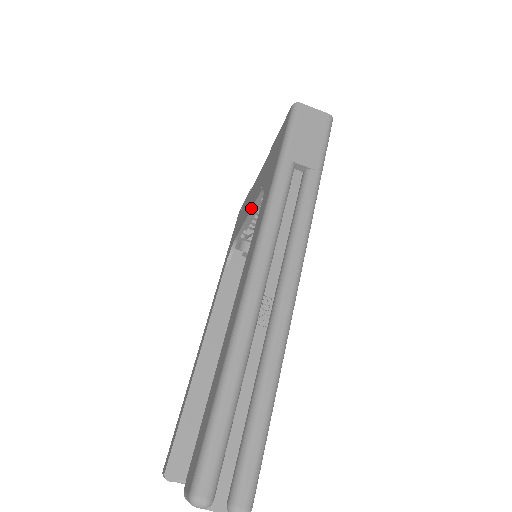
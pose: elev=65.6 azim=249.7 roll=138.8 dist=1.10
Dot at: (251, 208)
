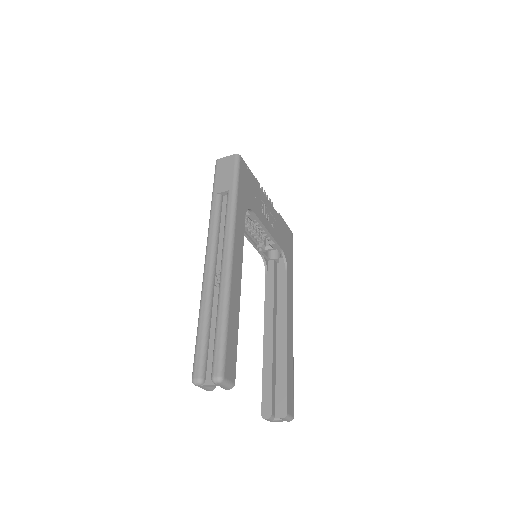
Dot at: occluded
